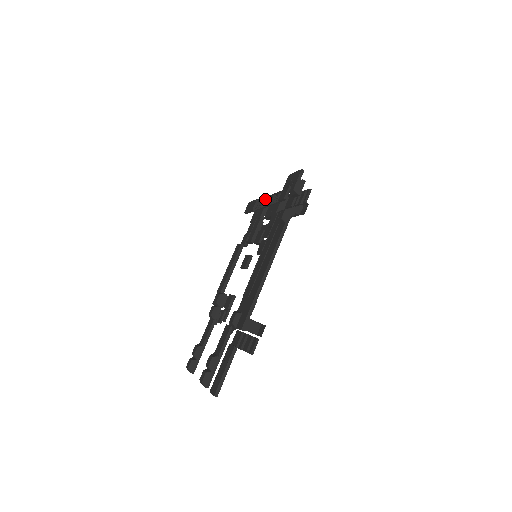
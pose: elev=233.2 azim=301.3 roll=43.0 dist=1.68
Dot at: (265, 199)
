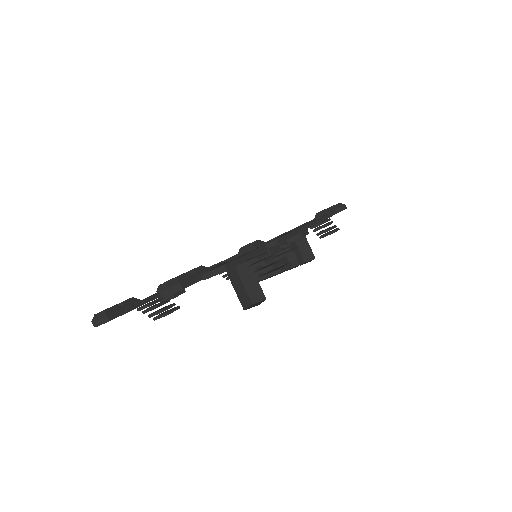
Dot at: occluded
